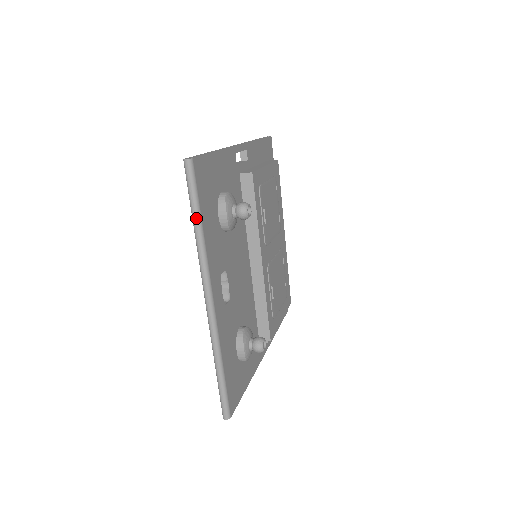
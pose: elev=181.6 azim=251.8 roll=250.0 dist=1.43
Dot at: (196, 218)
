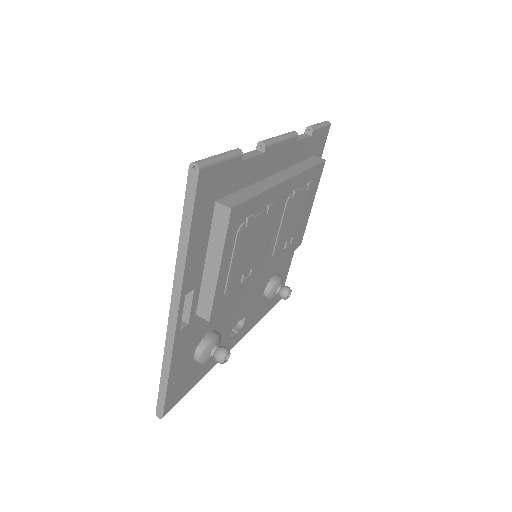
Dot at: occluded
